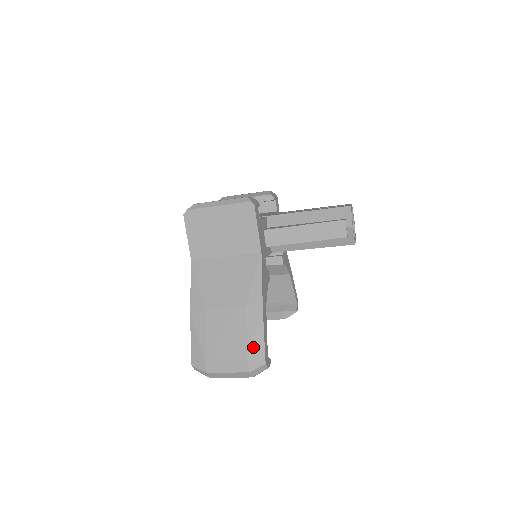
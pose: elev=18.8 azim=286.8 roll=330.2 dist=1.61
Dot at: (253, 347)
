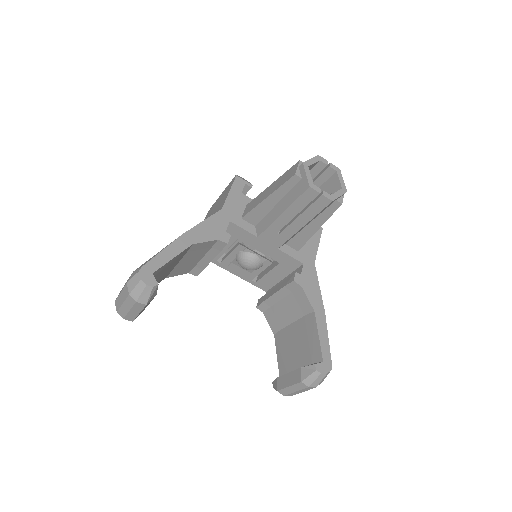
Dot at: occluded
